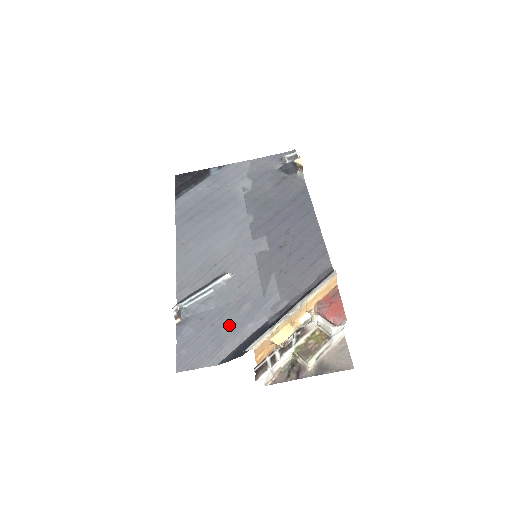
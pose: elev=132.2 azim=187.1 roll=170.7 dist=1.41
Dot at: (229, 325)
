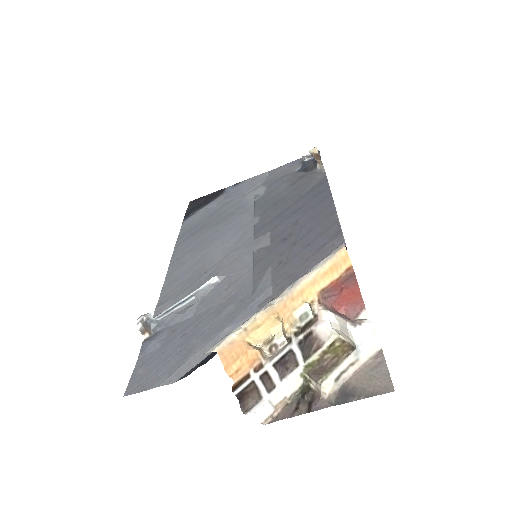
Dot at: (202, 332)
